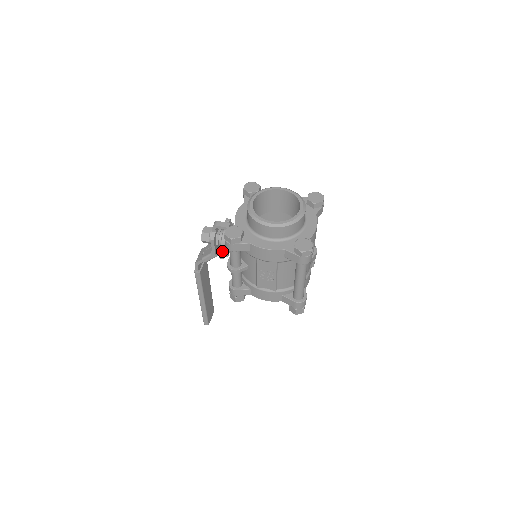
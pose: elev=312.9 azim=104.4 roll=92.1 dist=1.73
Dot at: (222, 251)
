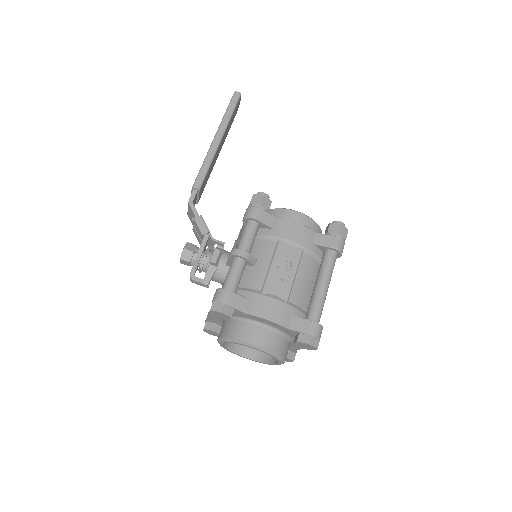
Dot at: occluded
